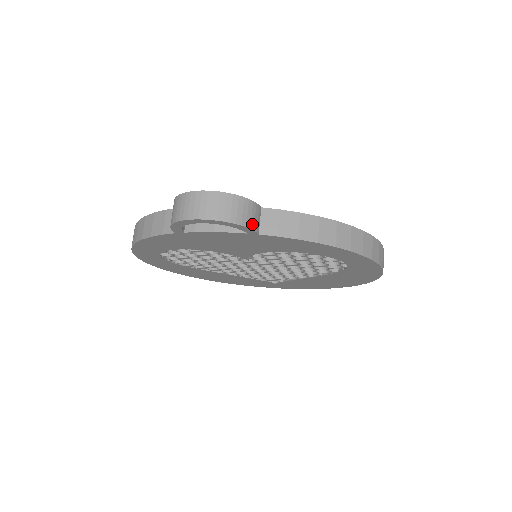
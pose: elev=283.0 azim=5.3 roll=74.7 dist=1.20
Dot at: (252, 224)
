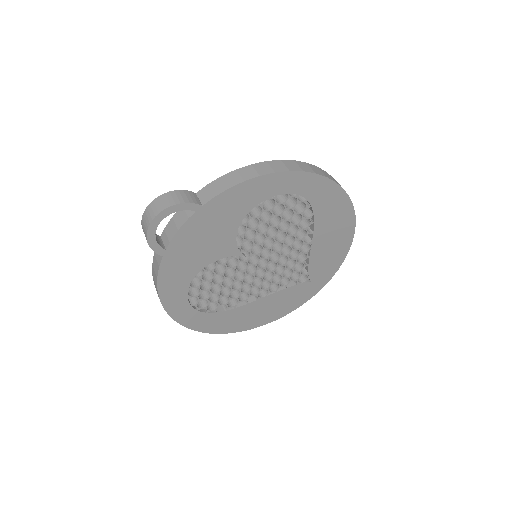
Dot at: (190, 201)
